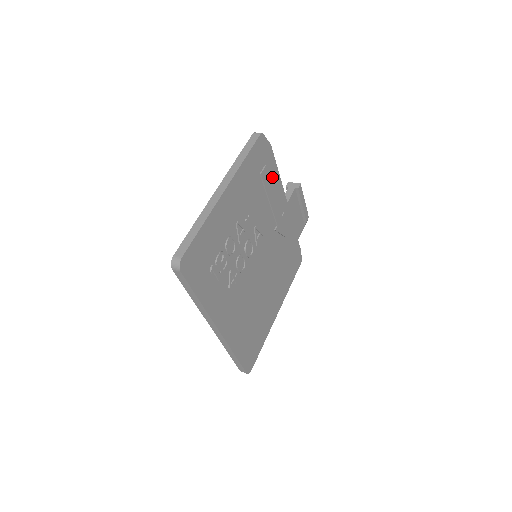
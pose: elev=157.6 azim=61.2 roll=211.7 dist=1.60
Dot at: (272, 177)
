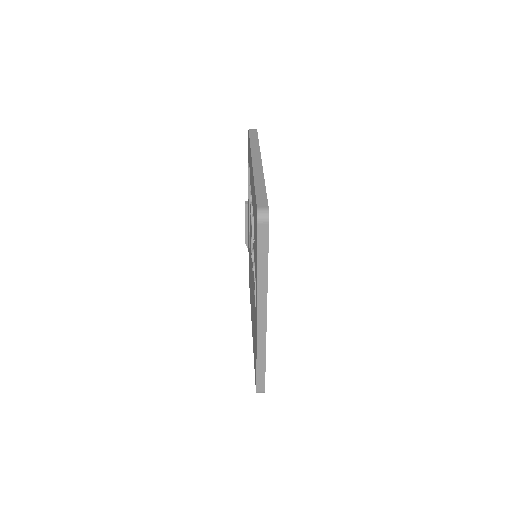
Dot at: occluded
